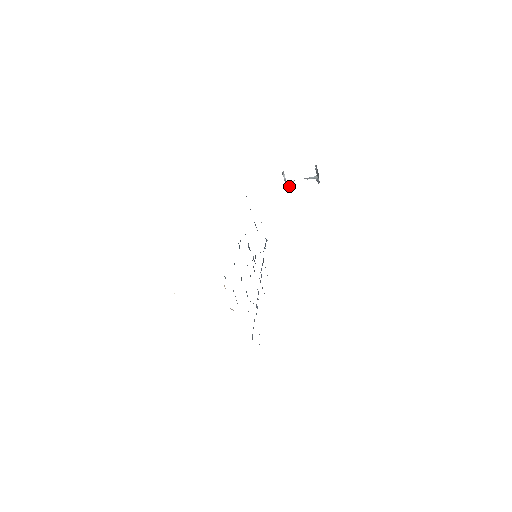
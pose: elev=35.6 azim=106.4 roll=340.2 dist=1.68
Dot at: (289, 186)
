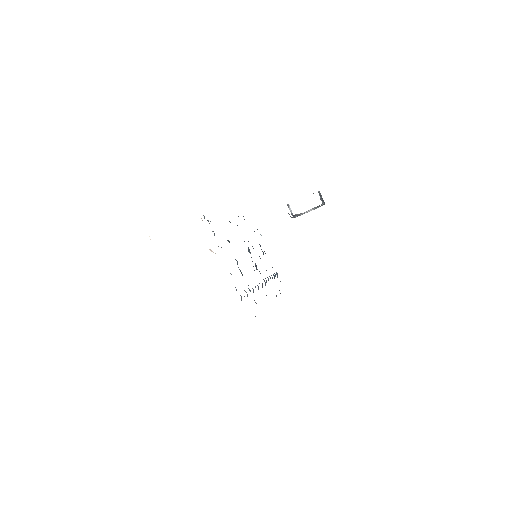
Dot at: (295, 216)
